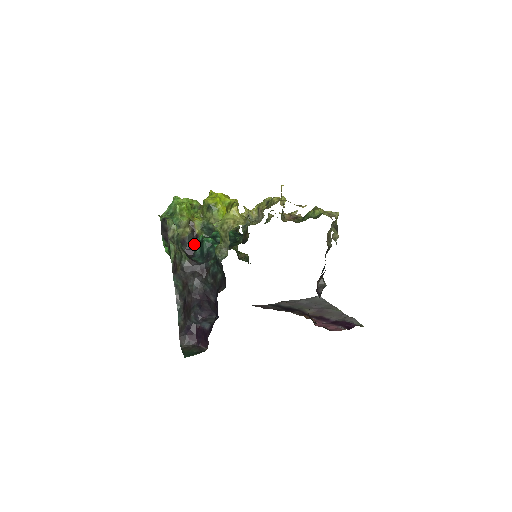
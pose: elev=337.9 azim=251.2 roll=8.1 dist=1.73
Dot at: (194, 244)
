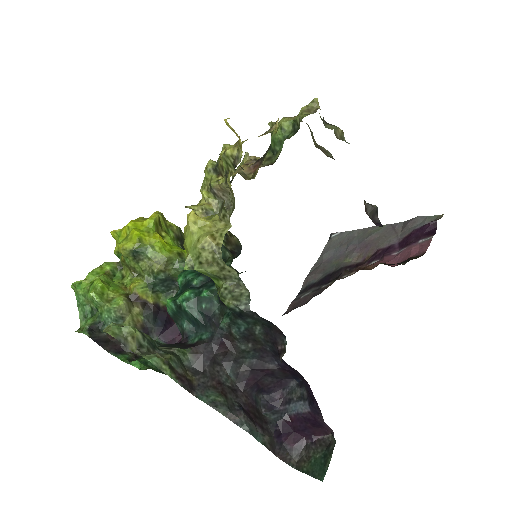
Dot at: (162, 319)
